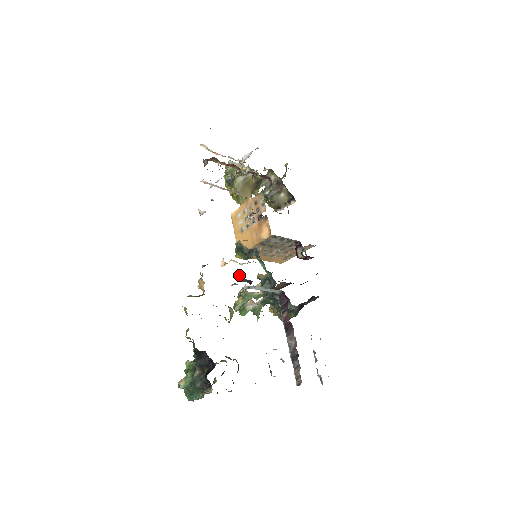
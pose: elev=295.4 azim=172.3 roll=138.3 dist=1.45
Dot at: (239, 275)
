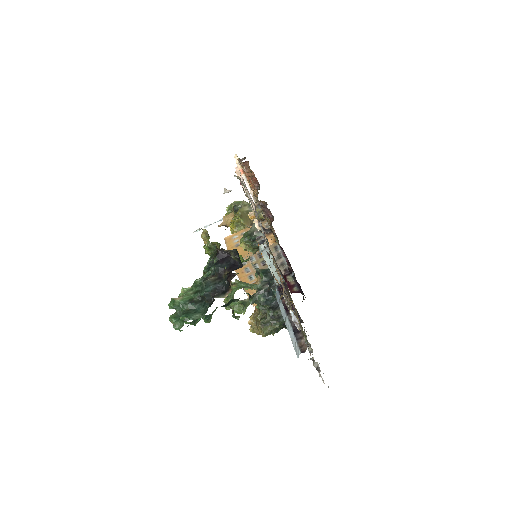
Dot at: (256, 238)
